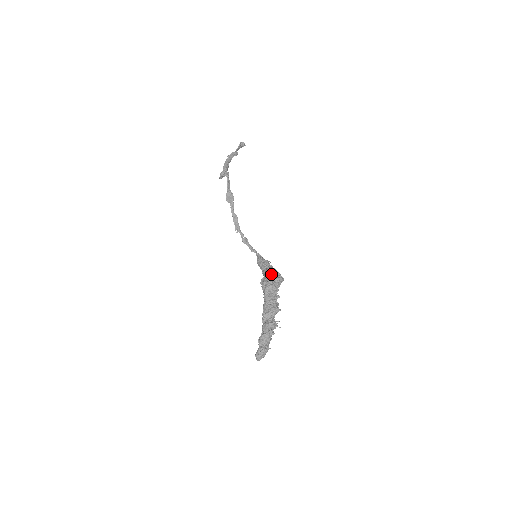
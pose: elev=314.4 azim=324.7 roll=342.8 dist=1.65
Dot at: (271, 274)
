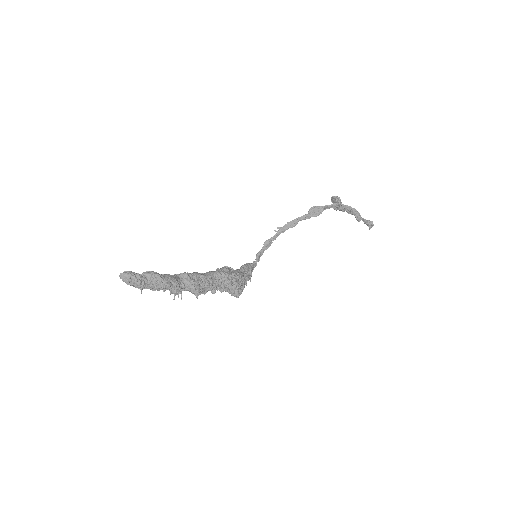
Dot at: (240, 278)
